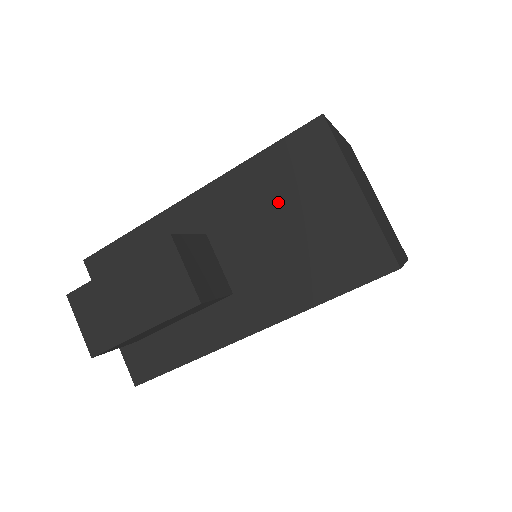
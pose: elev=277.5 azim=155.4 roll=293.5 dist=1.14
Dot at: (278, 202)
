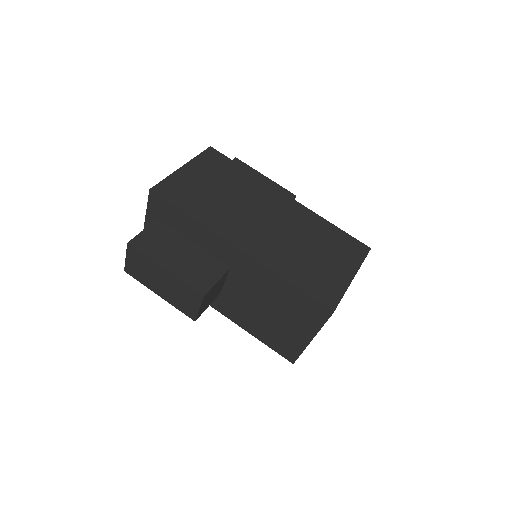
Dot at: (276, 303)
